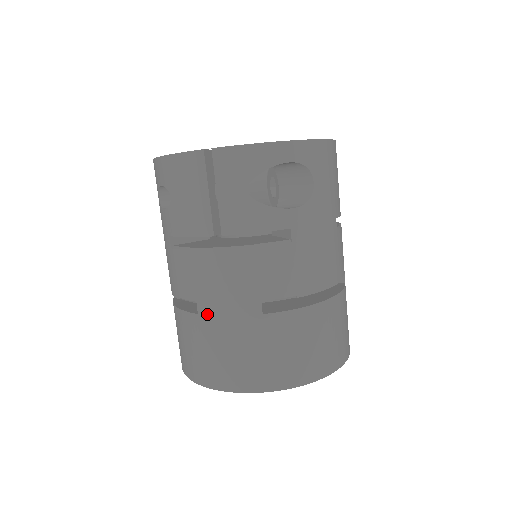
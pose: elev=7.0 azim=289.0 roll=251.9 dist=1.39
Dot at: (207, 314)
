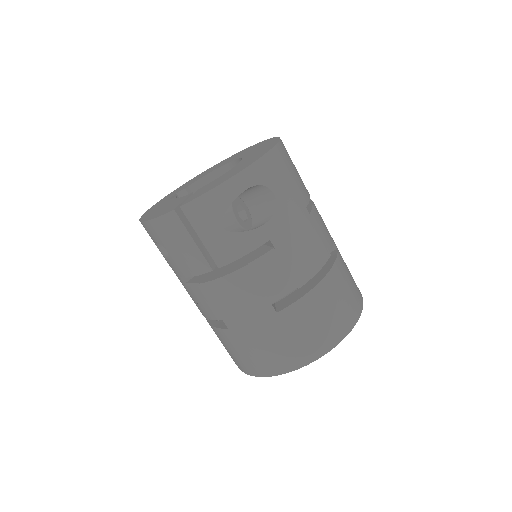
Dot at: (235, 327)
